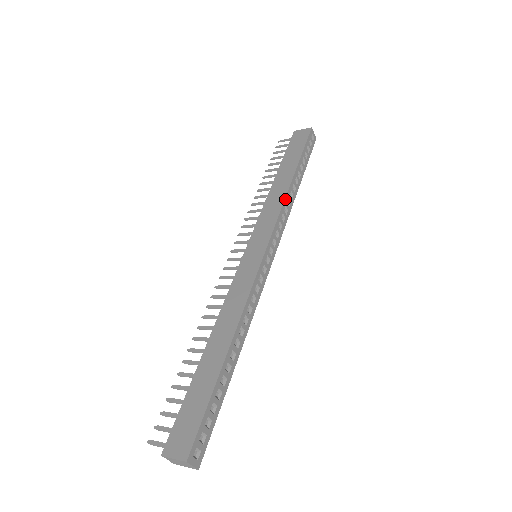
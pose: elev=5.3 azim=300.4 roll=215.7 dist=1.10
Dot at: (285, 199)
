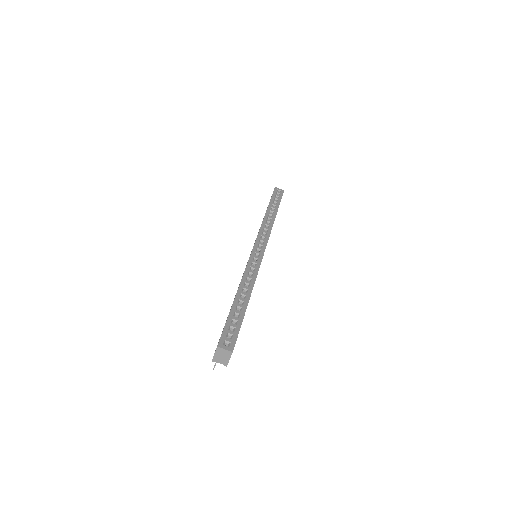
Dot at: (263, 222)
